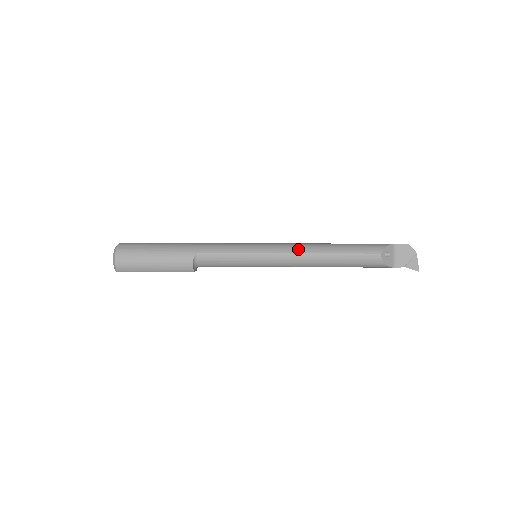
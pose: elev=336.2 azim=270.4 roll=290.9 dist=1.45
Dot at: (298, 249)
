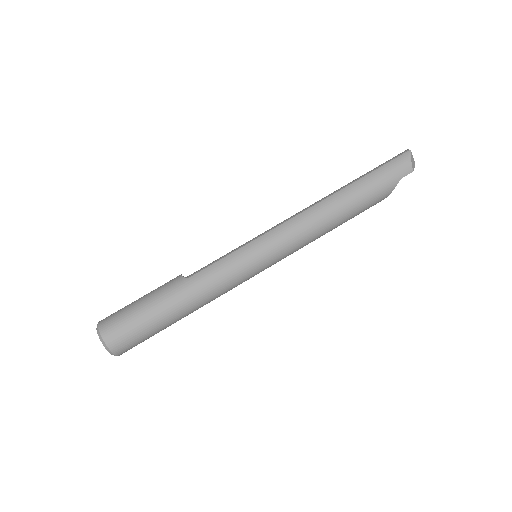
Dot at: occluded
